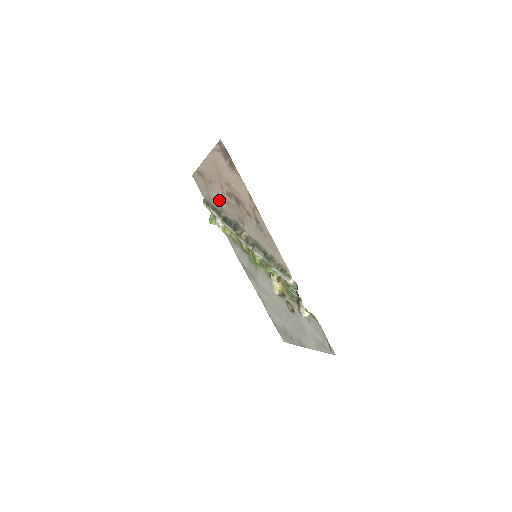
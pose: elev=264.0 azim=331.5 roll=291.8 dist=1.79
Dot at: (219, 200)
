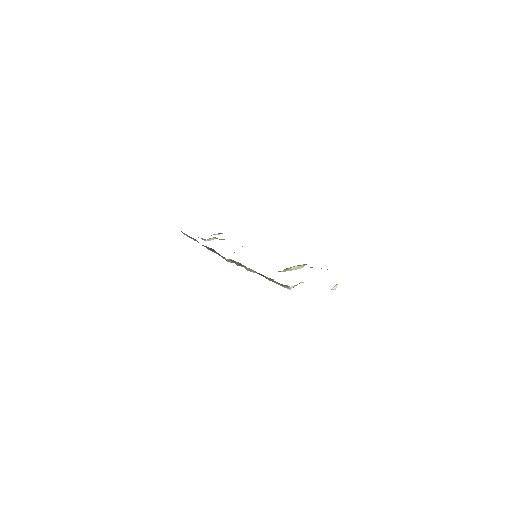
Dot at: occluded
